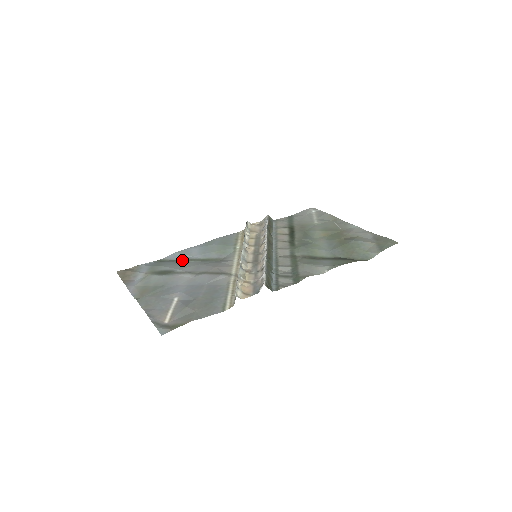
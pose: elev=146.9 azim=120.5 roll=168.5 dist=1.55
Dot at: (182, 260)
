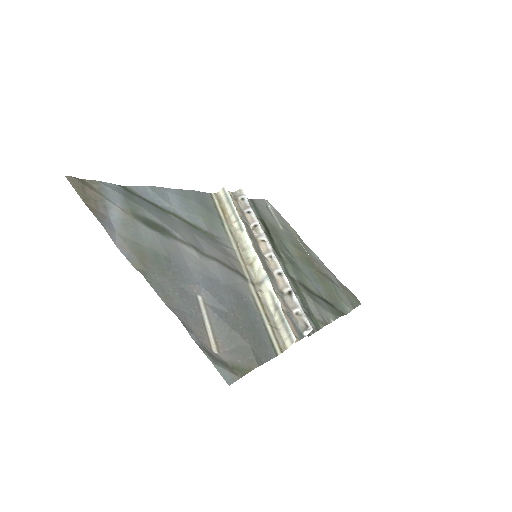
Dot at: (160, 207)
